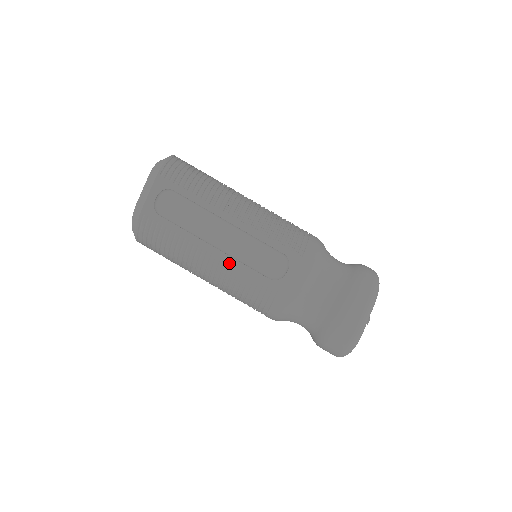
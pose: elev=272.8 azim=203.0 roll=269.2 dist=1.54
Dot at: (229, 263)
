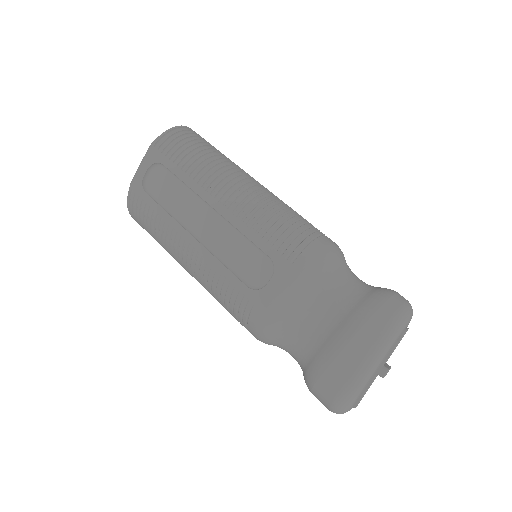
Dot at: (206, 258)
